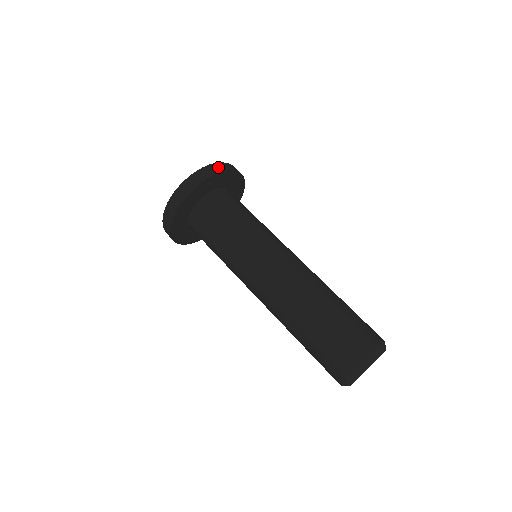
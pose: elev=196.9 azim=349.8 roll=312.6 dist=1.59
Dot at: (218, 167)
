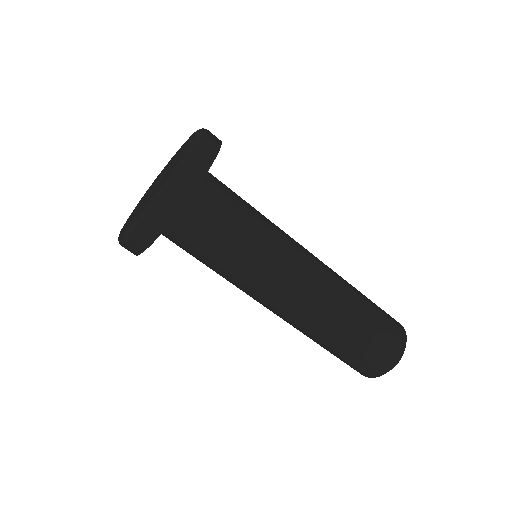
Dot at: (194, 172)
